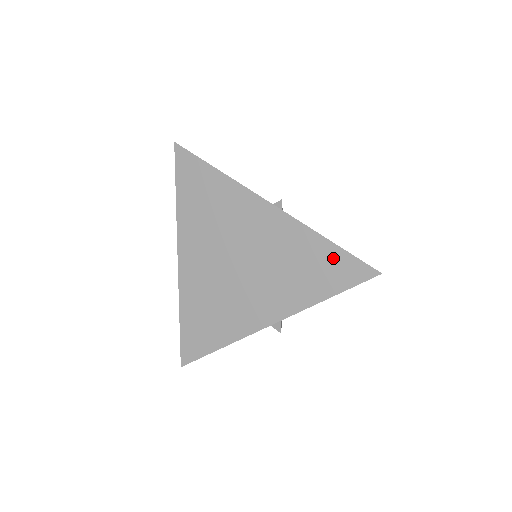
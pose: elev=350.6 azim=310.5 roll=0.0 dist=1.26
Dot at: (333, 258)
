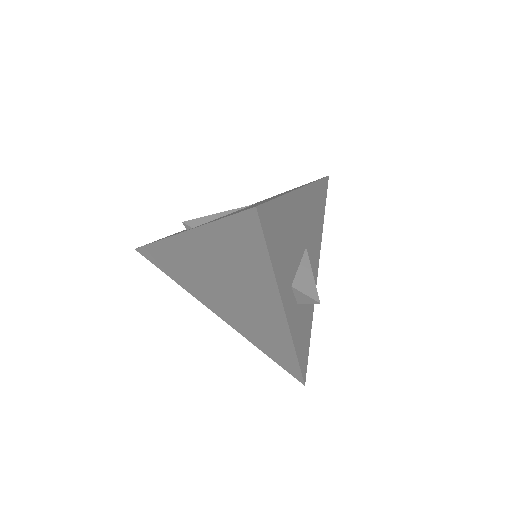
Dot at: (233, 230)
